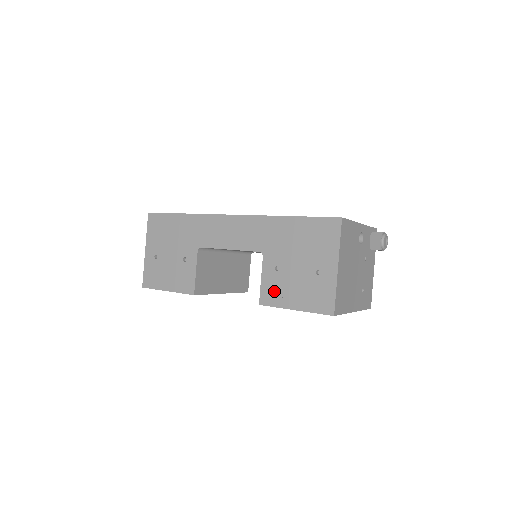
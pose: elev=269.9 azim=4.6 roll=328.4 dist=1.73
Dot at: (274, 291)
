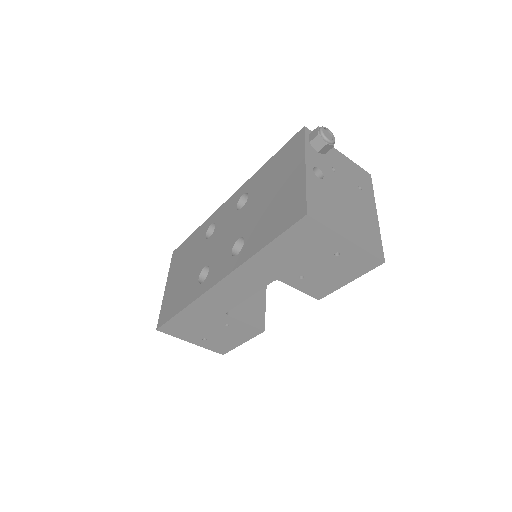
Dot at: (319, 287)
